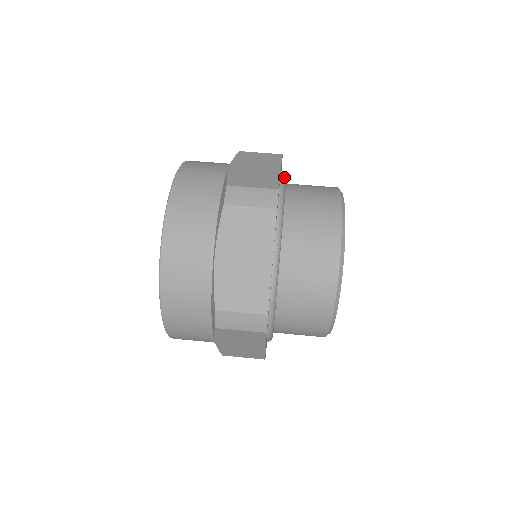
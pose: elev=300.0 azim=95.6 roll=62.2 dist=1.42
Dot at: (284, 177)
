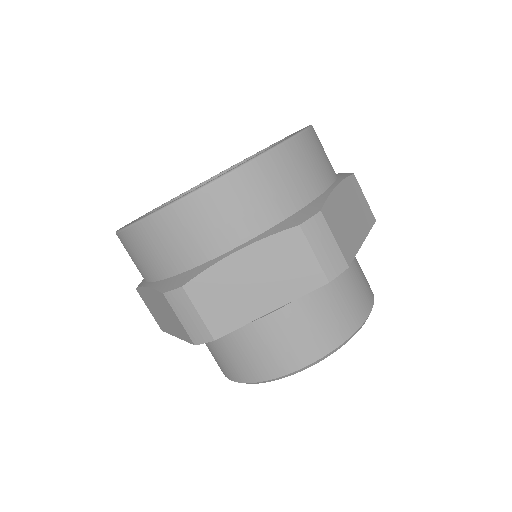
Dot at: occluded
